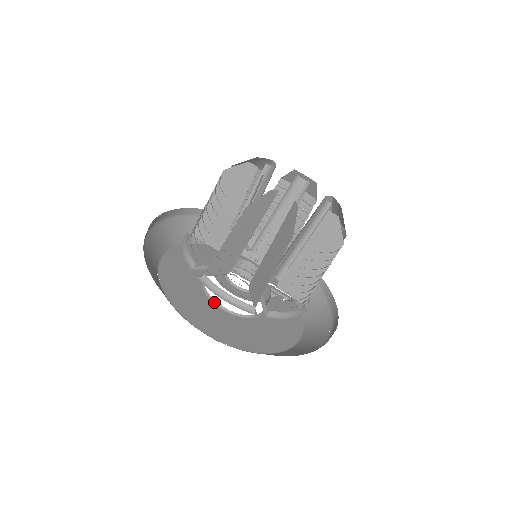
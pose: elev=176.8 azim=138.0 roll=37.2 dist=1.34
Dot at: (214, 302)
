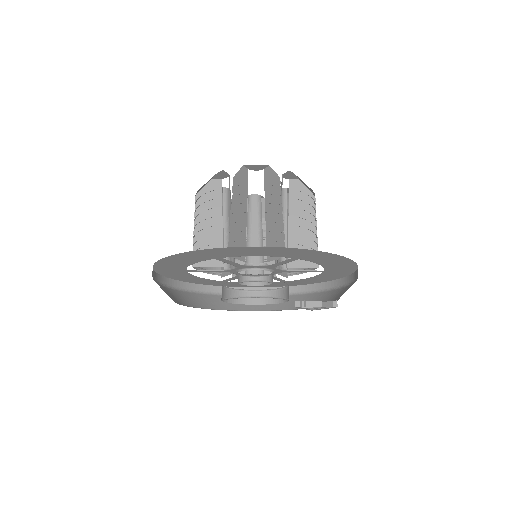
Dot at: occluded
